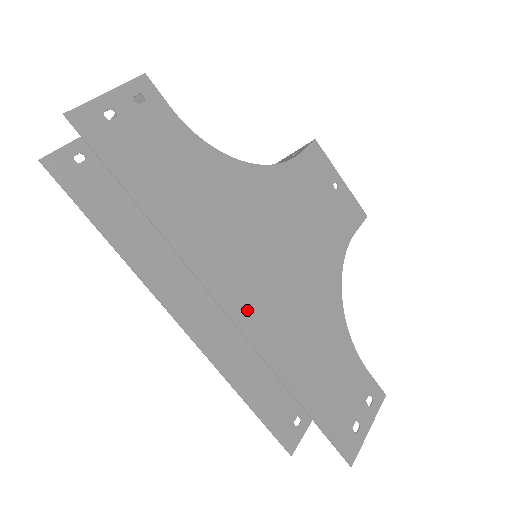
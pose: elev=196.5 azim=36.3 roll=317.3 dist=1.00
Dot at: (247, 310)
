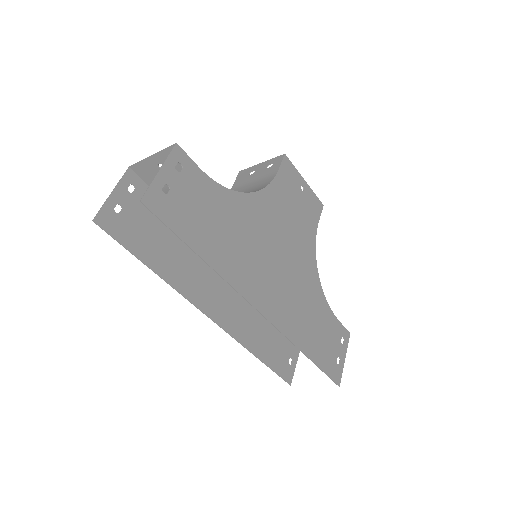
Dot at: (271, 307)
